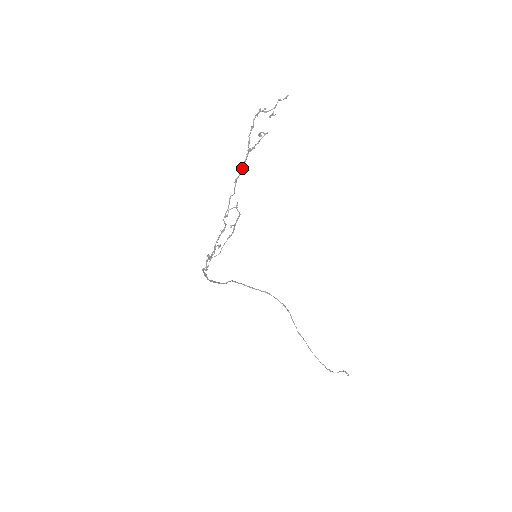
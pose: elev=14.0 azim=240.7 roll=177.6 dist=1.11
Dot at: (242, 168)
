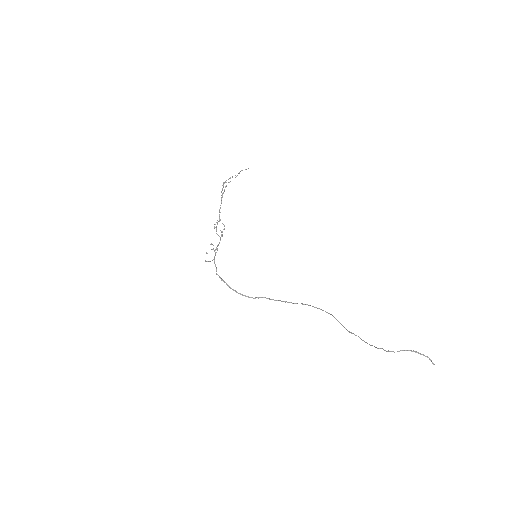
Dot at: (221, 203)
